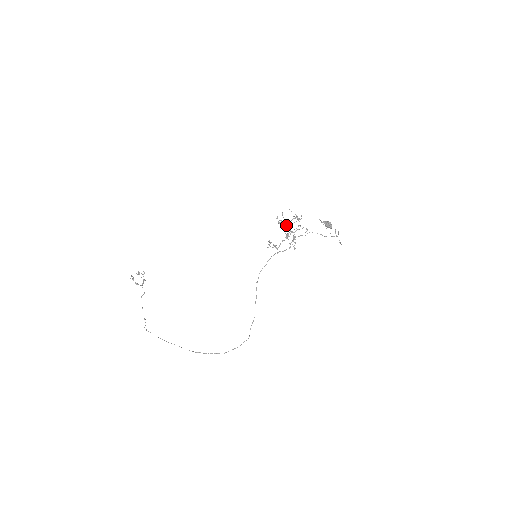
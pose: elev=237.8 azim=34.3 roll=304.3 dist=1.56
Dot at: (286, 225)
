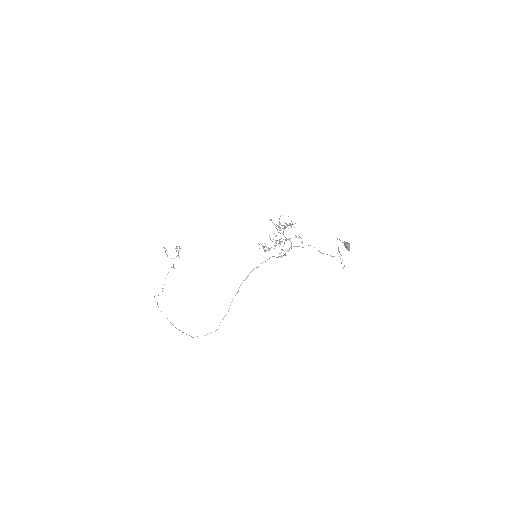
Dot at: (277, 230)
